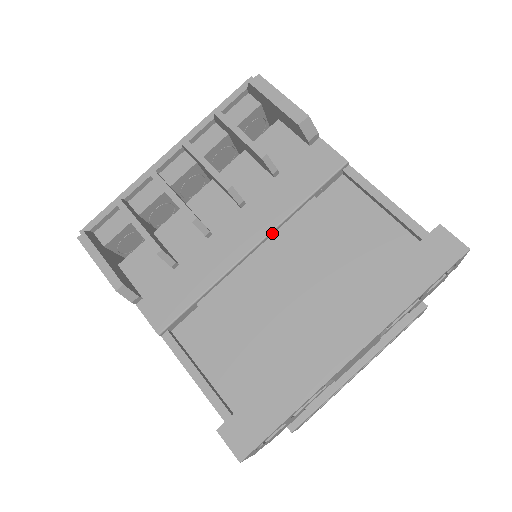
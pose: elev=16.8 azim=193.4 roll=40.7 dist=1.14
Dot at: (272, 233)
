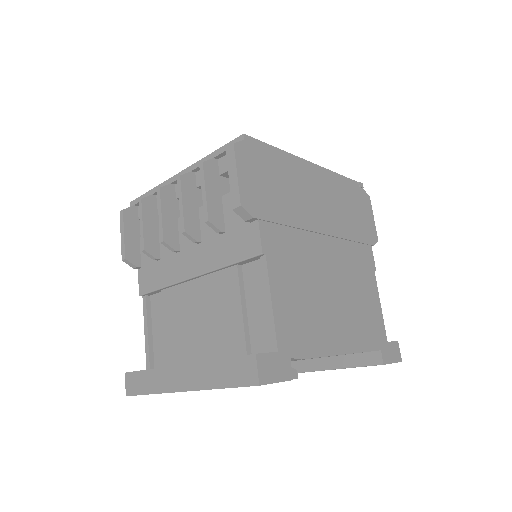
Dot at: (206, 274)
